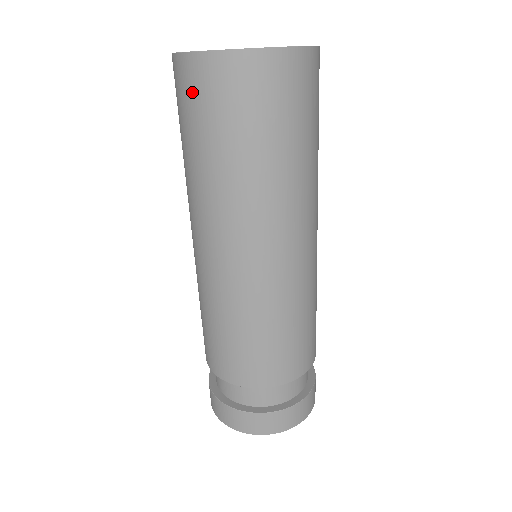
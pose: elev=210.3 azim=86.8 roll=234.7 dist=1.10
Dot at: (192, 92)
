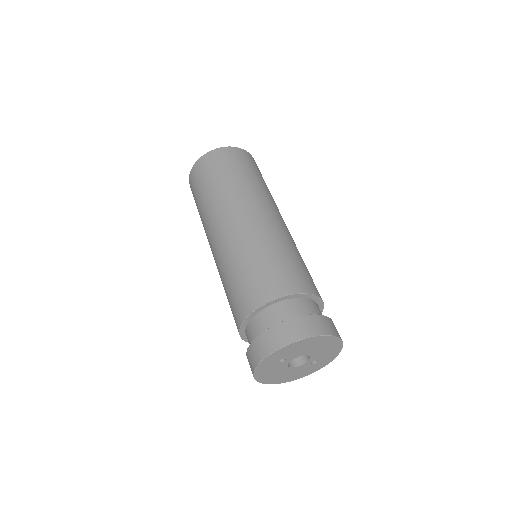
Dot at: (193, 195)
